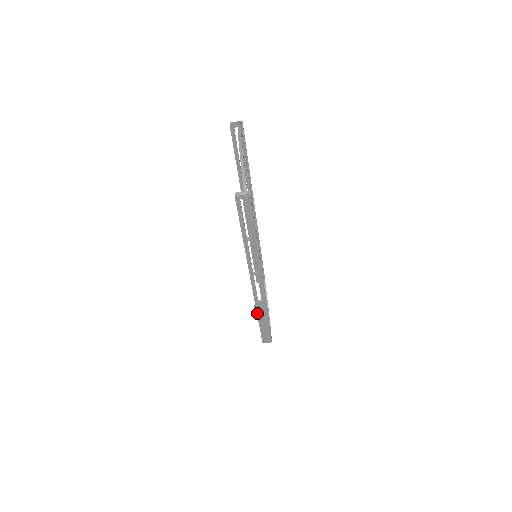
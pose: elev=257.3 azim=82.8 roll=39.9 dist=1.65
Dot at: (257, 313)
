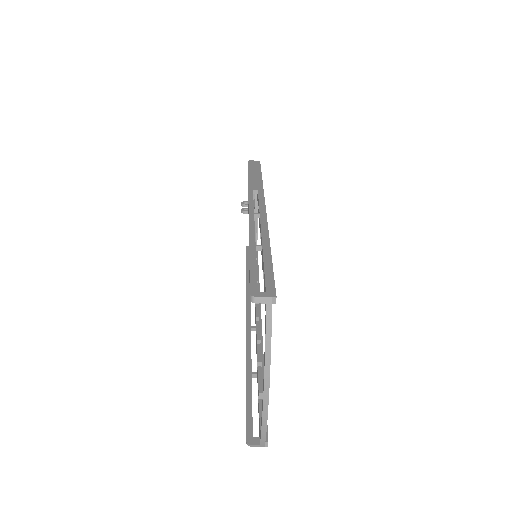
Dot at: (246, 282)
